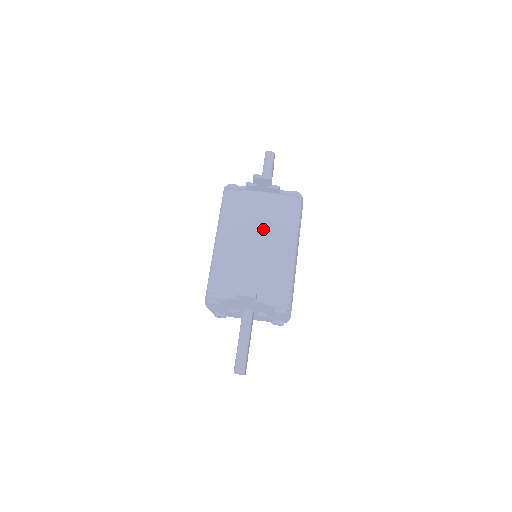
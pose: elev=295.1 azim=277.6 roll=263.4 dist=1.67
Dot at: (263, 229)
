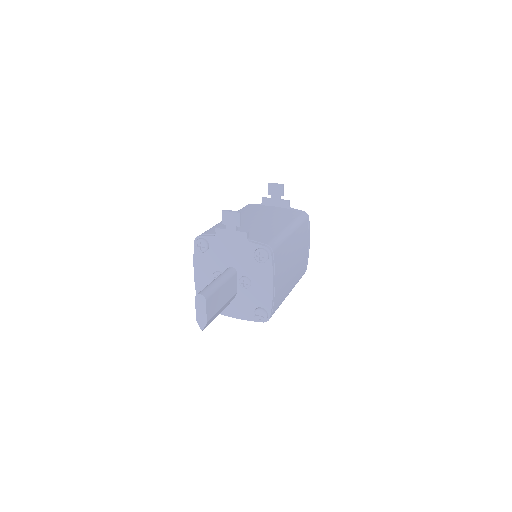
Dot at: (266, 217)
